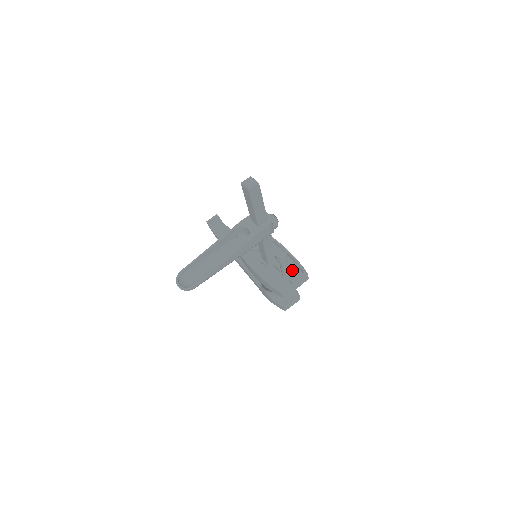
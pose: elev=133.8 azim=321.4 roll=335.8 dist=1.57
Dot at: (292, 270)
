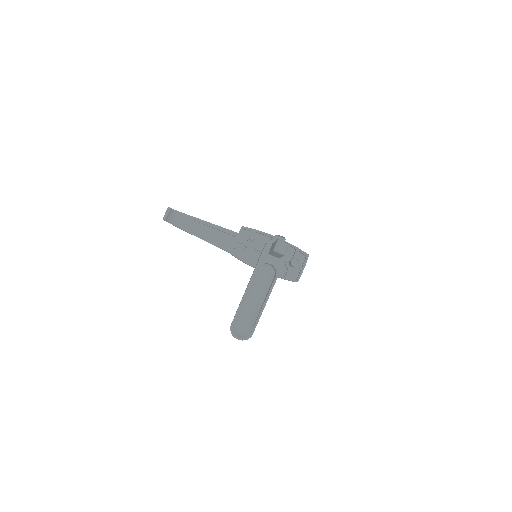
Dot at: occluded
